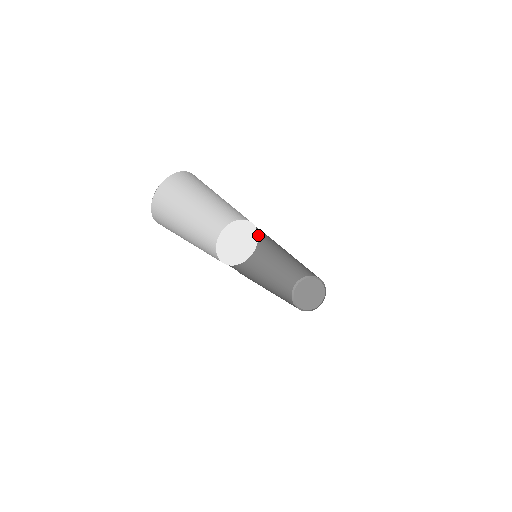
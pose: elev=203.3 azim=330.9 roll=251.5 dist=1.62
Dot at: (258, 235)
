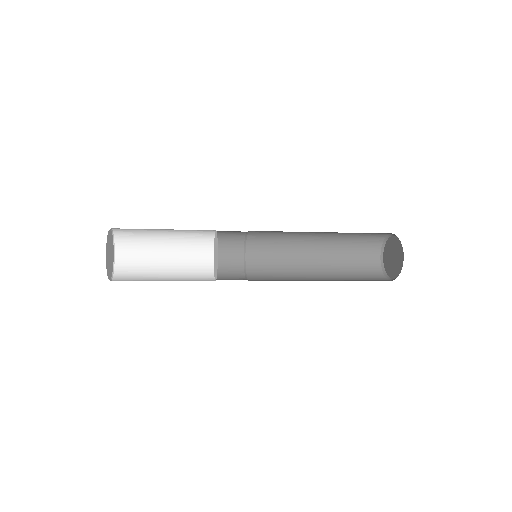
Dot at: occluded
